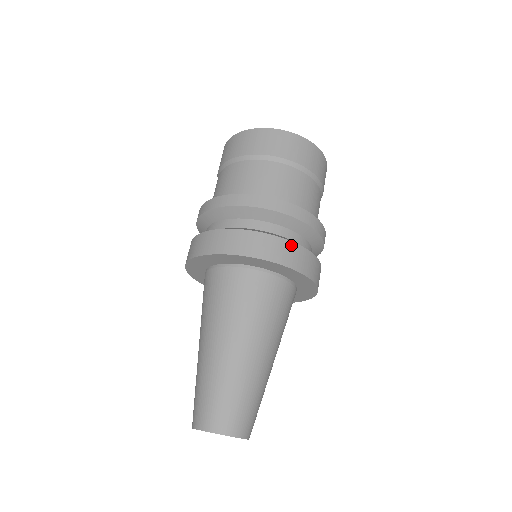
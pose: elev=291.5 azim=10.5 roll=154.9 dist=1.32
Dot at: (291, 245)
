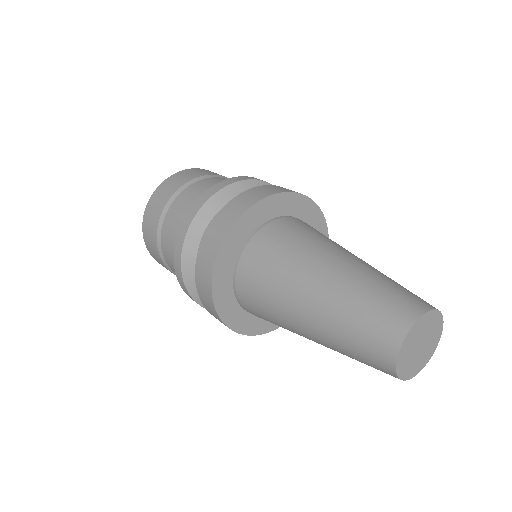
Dot at: (260, 187)
